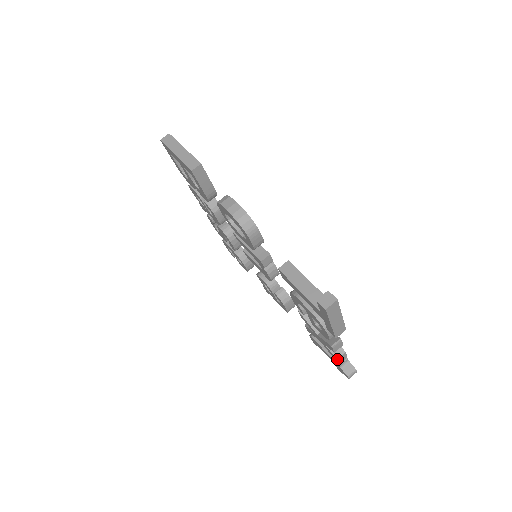
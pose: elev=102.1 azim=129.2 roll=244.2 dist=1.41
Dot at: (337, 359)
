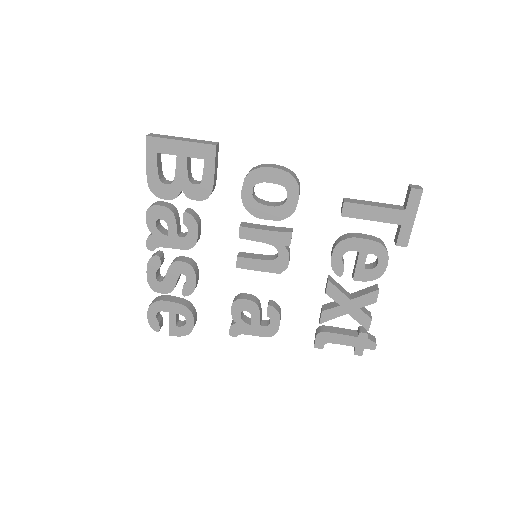
Dot at: (371, 319)
